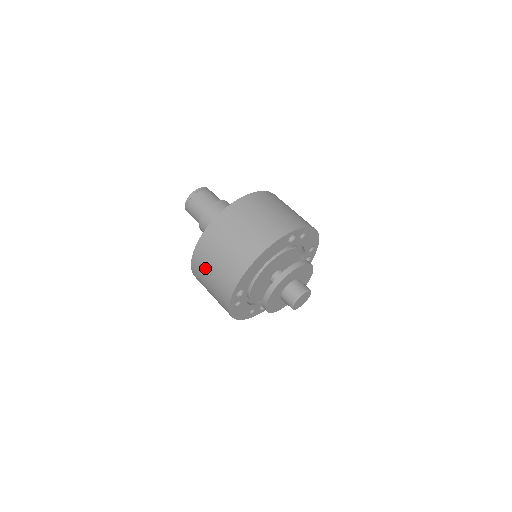
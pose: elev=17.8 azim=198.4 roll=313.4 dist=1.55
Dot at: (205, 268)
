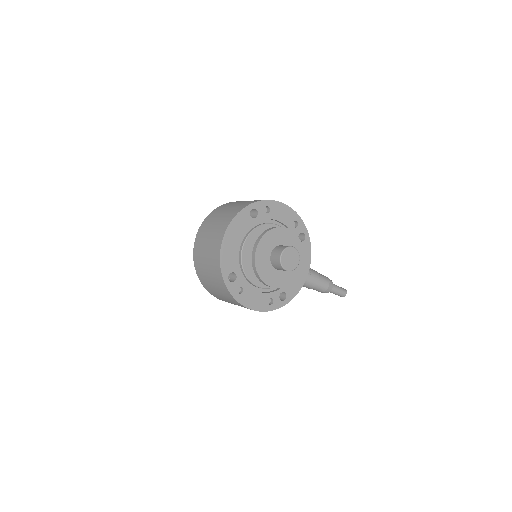
Dot at: (205, 276)
